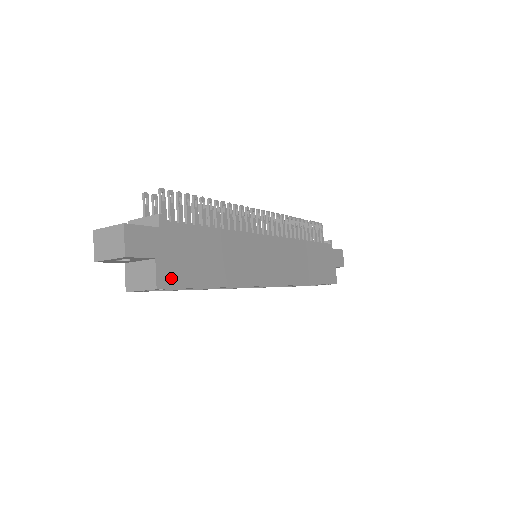
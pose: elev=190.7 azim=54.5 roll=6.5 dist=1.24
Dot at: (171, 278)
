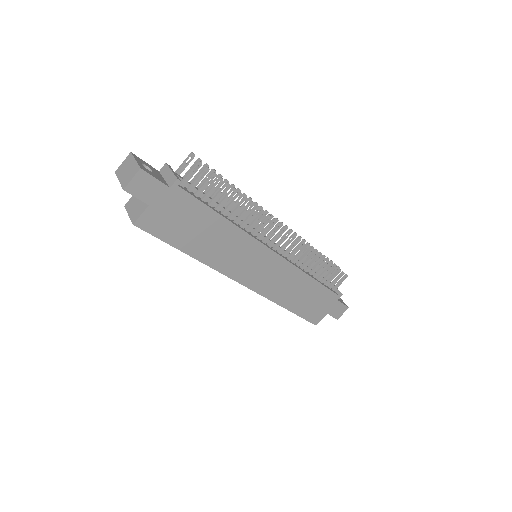
Dot at: (152, 225)
